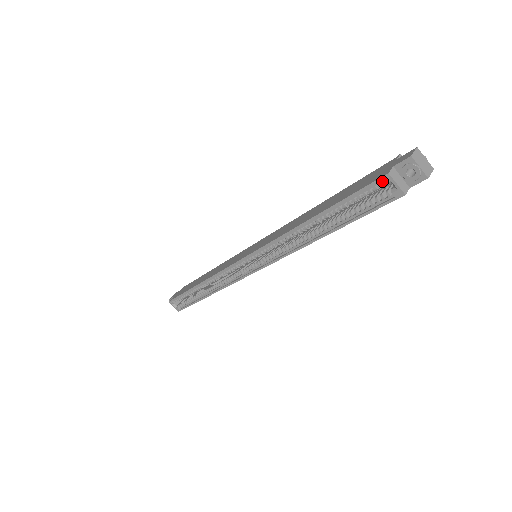
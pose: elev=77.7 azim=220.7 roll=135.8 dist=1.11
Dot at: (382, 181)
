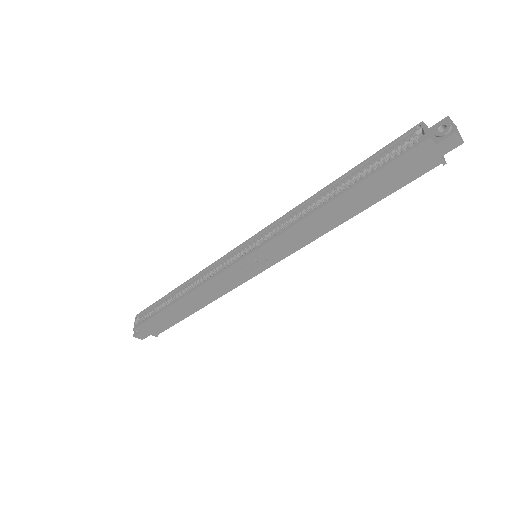
Dot at: (414, 129)
